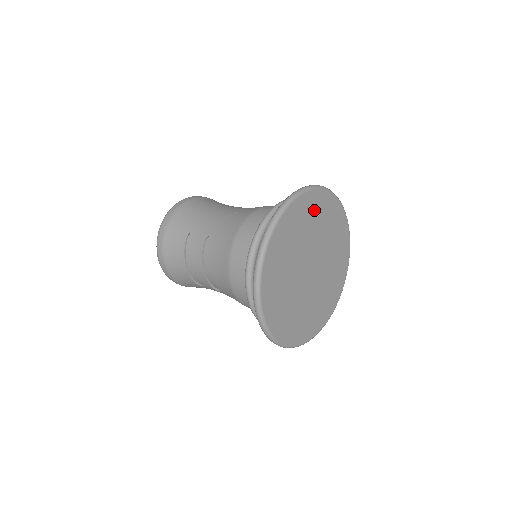
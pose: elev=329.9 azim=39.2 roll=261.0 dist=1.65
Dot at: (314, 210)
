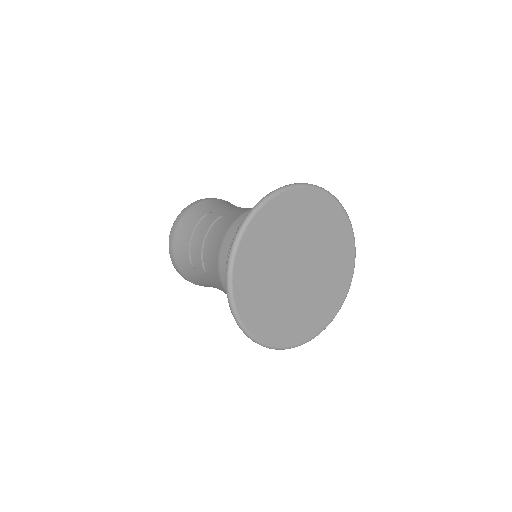
Dot at: (325, 216)
